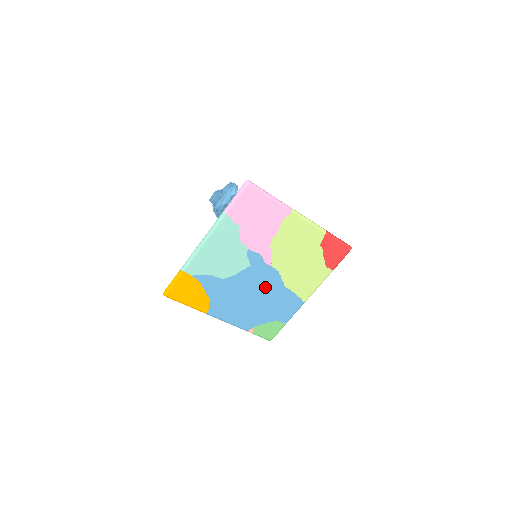
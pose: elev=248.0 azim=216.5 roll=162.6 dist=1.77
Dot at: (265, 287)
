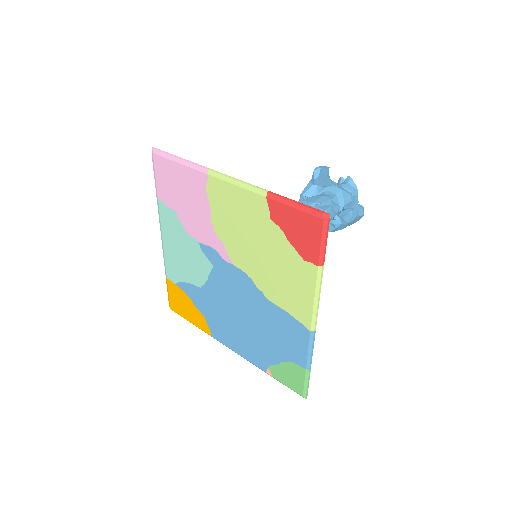
Dot at: (246, 300)
